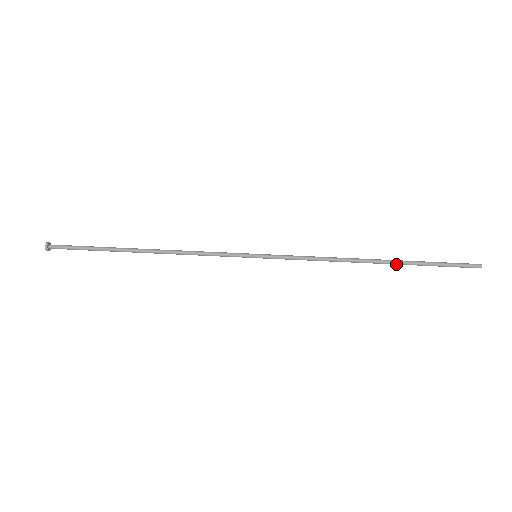
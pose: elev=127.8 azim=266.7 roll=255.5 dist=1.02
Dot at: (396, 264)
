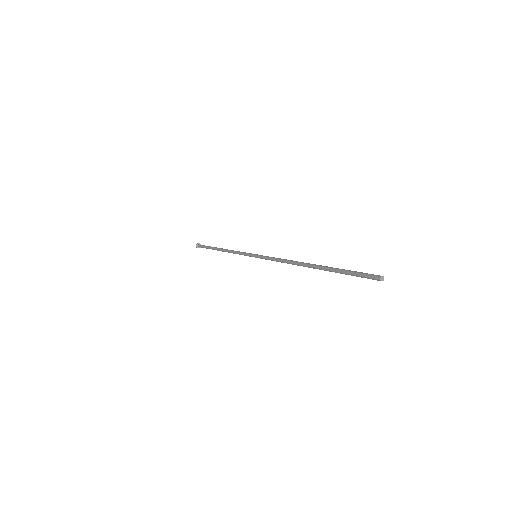
Dot at: (321, 269)
